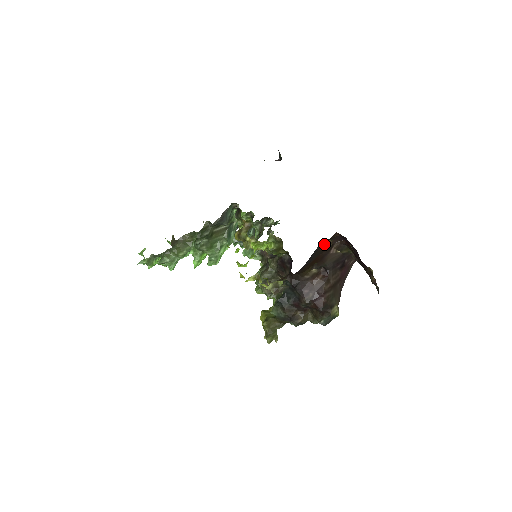
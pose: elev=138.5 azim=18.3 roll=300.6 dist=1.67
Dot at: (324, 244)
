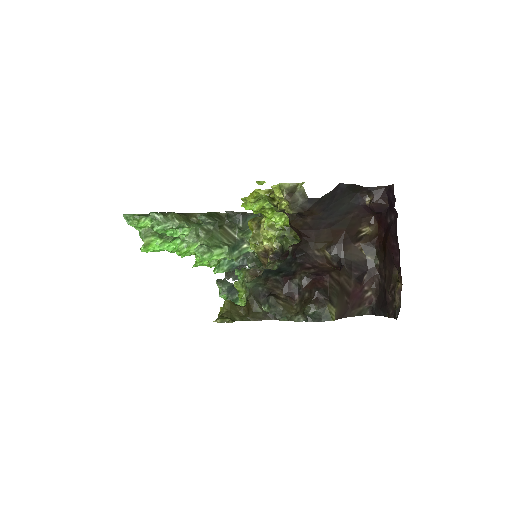
Dot at: (356, 216)
